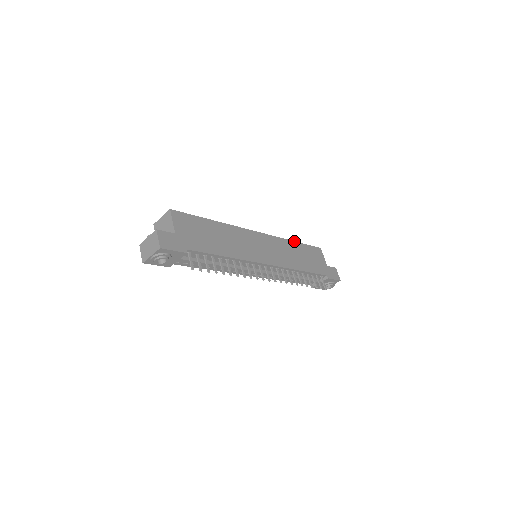
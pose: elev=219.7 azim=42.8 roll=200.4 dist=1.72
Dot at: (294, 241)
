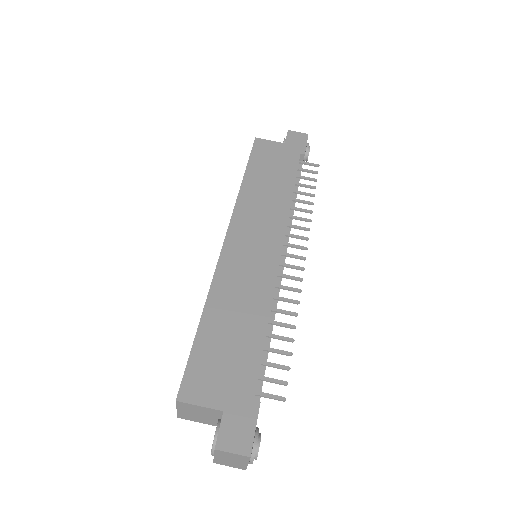
Dot at: occluded
